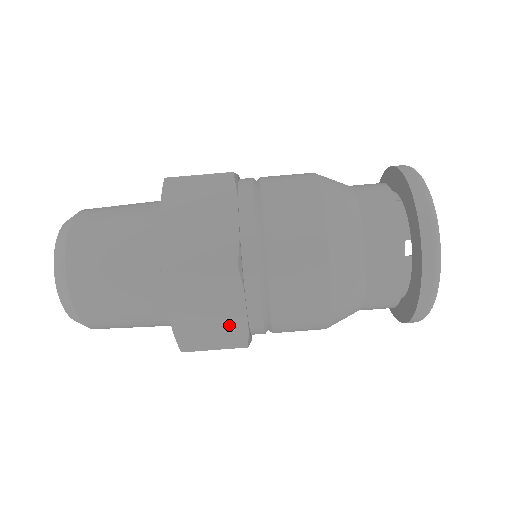
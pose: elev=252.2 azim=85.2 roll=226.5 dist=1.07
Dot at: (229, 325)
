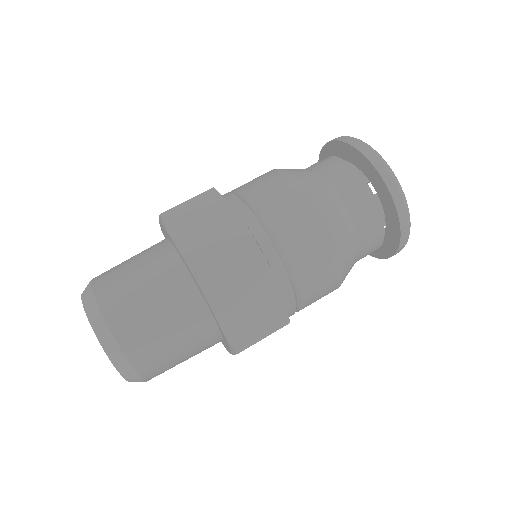
Dot at: (268, 307)
